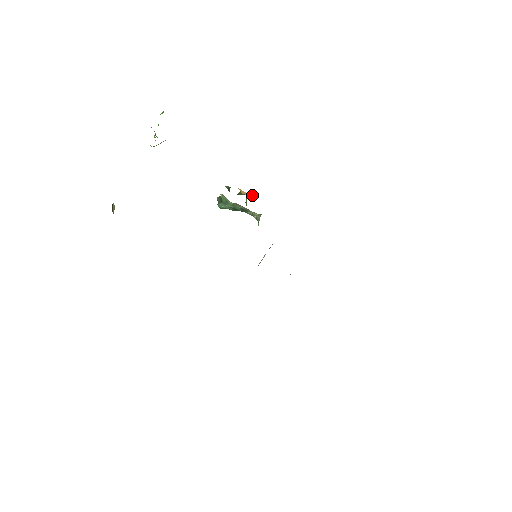
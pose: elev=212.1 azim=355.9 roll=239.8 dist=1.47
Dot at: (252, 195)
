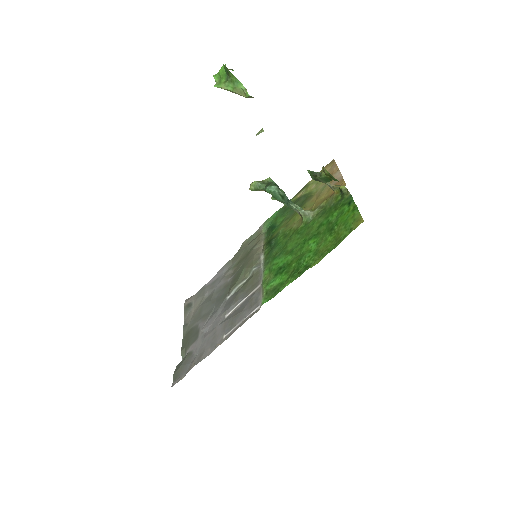
Dot at: (344, 185)
